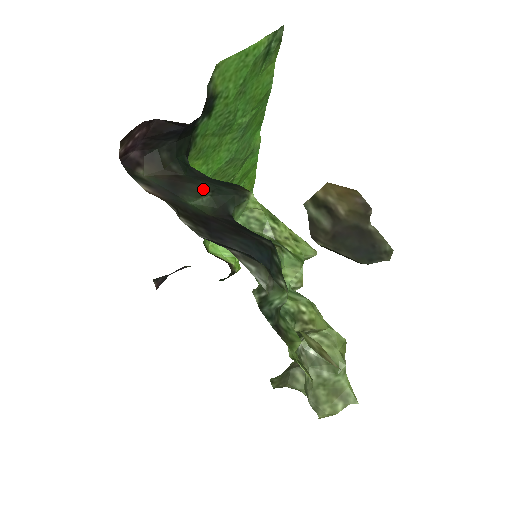
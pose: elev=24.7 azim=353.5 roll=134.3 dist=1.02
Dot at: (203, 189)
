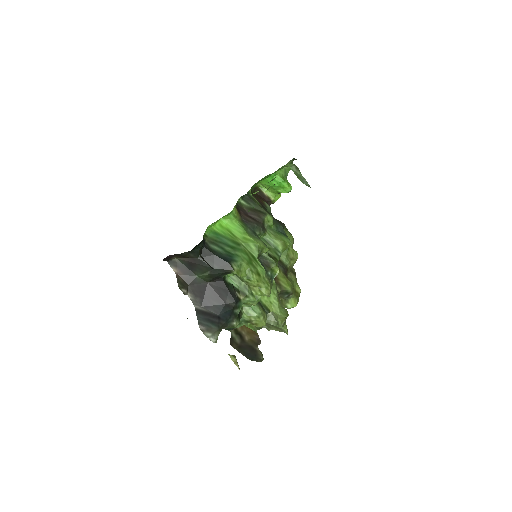
Dot at: (206, 269)
